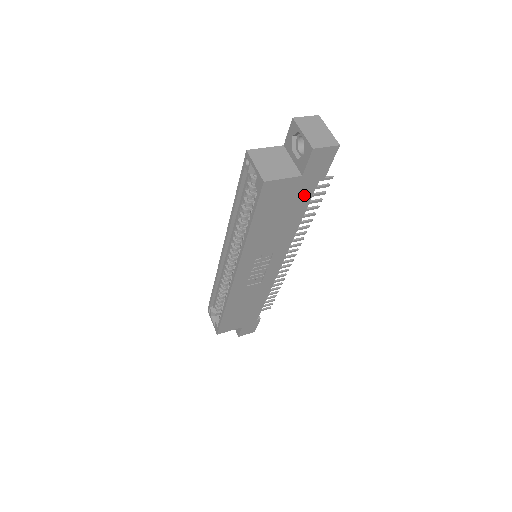
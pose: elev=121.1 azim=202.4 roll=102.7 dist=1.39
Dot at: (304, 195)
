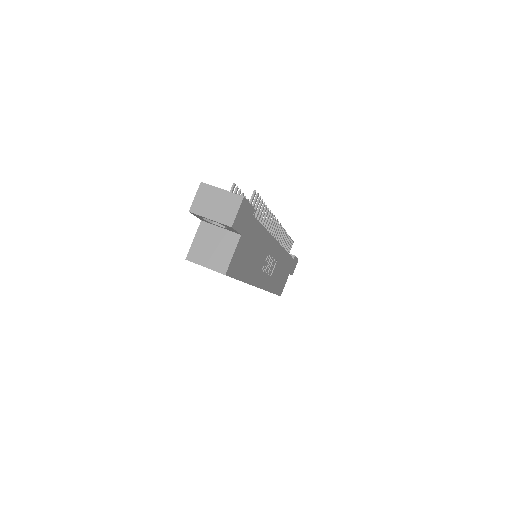
Dot at: (253, 229)
